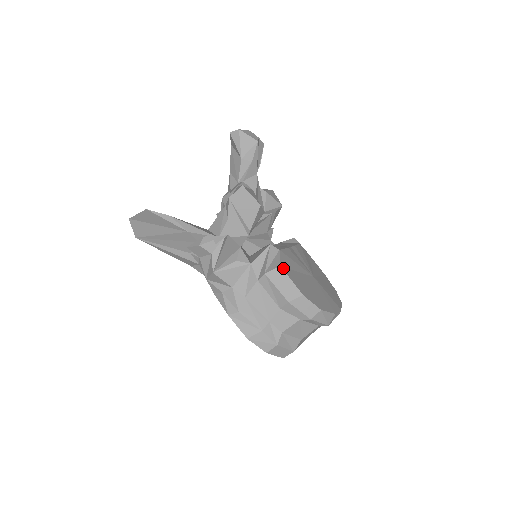
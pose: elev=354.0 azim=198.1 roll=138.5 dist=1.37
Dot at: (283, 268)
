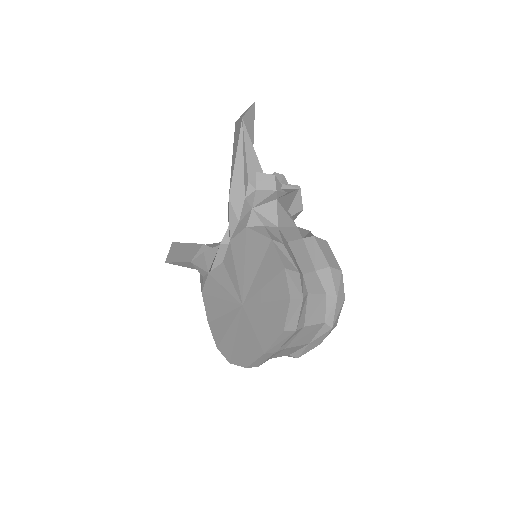
Dot at: (327, 245)
